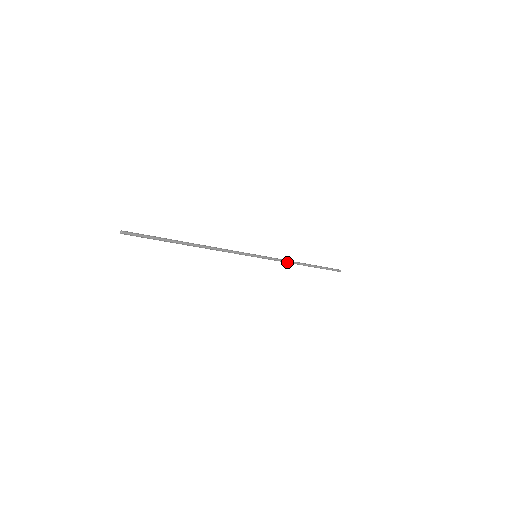
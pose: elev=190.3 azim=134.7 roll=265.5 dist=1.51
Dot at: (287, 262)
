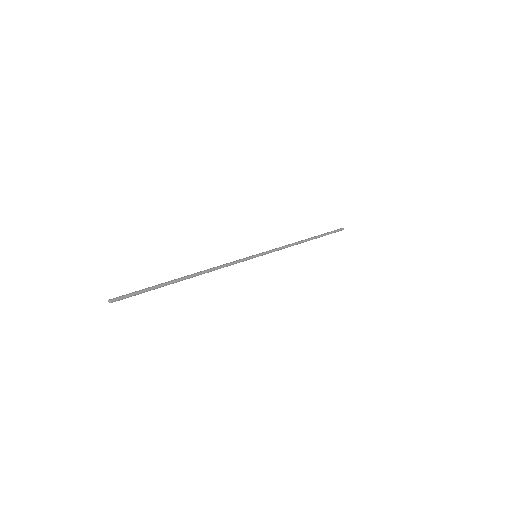
Dot at: (289, 246)
